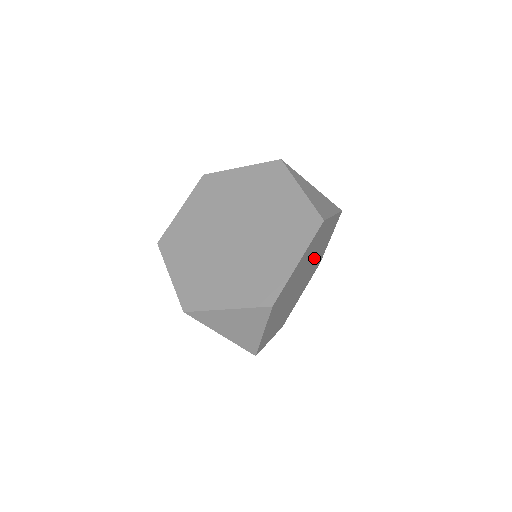
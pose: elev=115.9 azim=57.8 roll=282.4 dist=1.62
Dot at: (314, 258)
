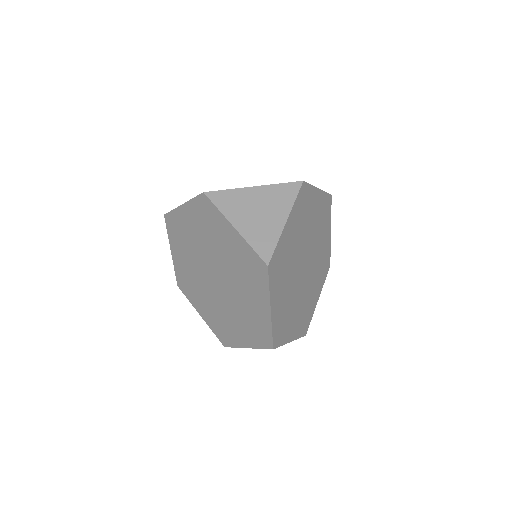
Dot at: (313, 270)
